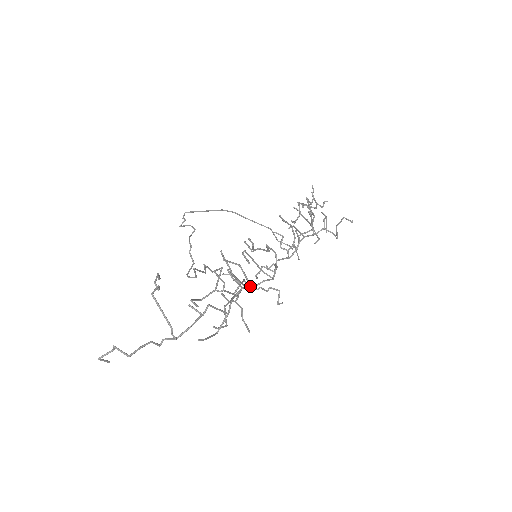
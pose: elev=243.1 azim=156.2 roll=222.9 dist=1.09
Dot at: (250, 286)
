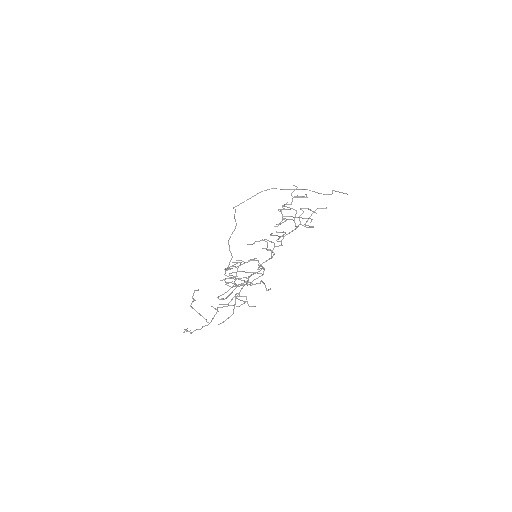
Dot at: (247, 285)
